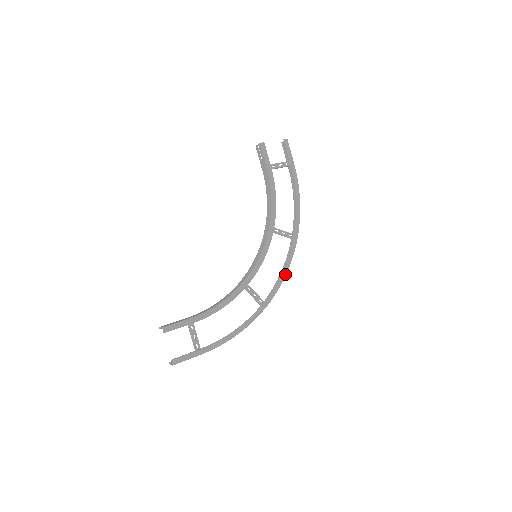
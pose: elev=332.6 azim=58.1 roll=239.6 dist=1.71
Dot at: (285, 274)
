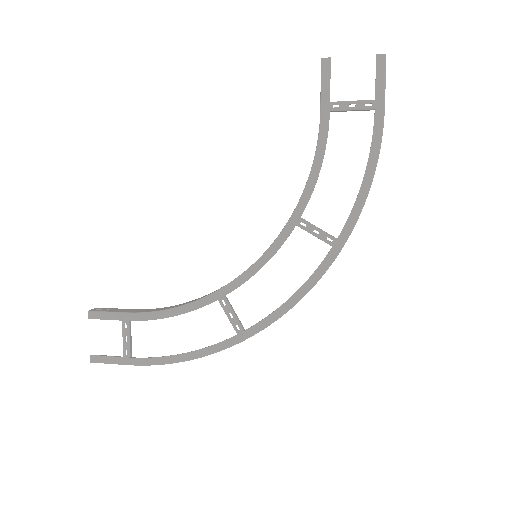
Dot at: (296, 301)
